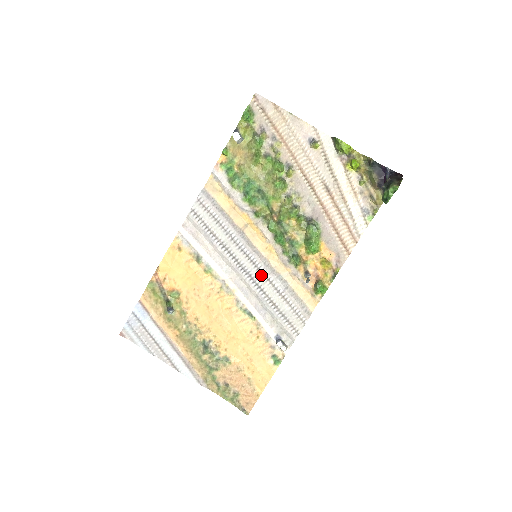
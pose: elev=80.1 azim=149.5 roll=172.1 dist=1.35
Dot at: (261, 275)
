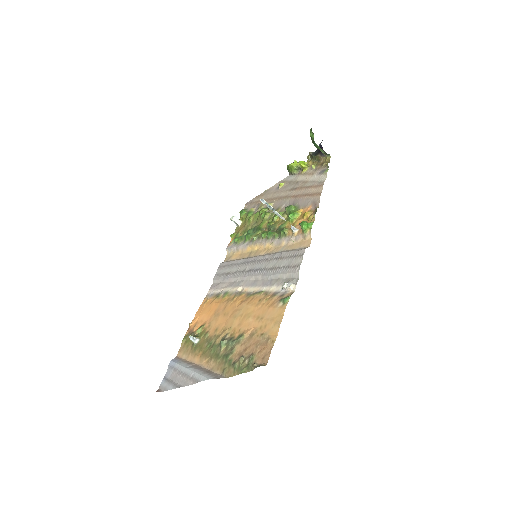
Dot at: (262, 263)
